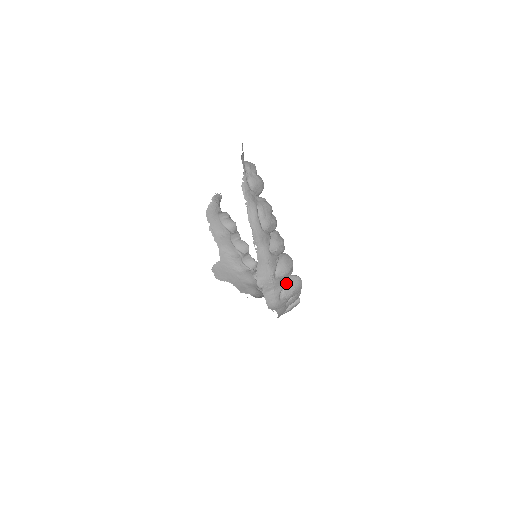
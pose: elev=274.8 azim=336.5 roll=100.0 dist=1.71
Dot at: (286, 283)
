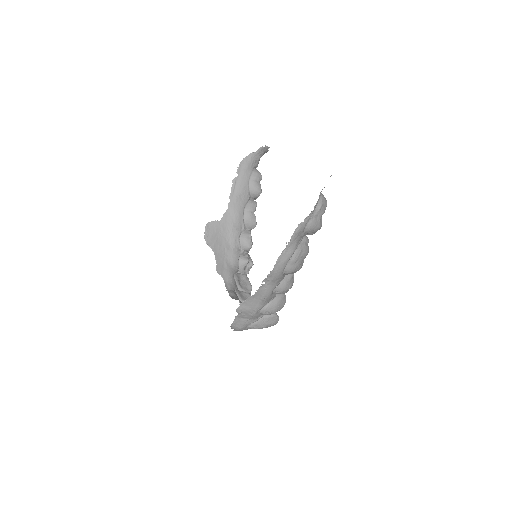
Dot at: (263, 318)
